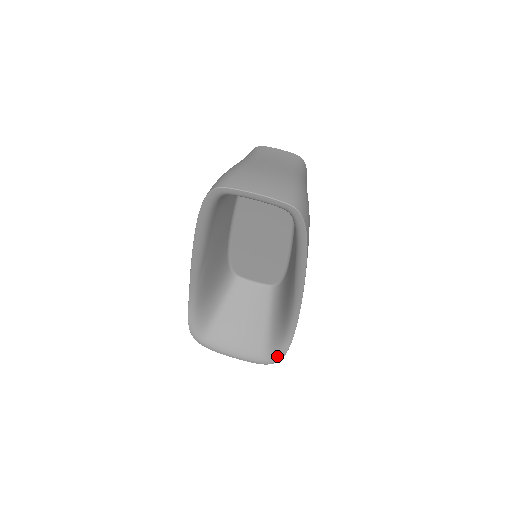
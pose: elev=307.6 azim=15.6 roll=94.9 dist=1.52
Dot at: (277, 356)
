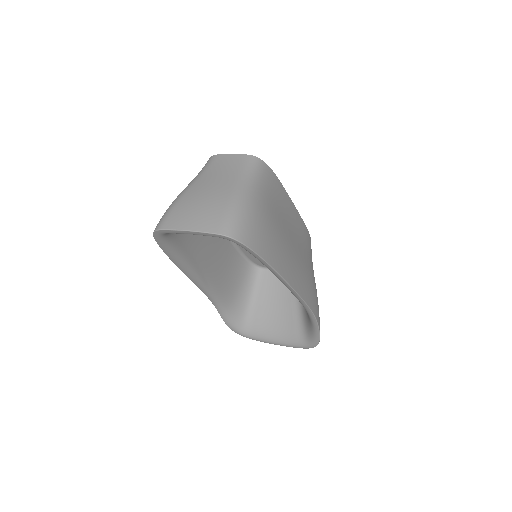
Dot at: (313, 341)
